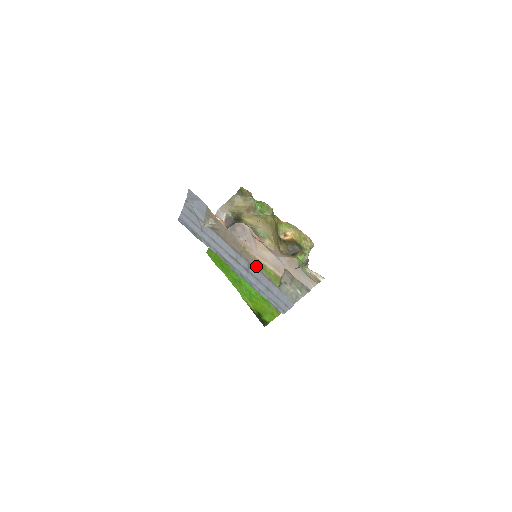
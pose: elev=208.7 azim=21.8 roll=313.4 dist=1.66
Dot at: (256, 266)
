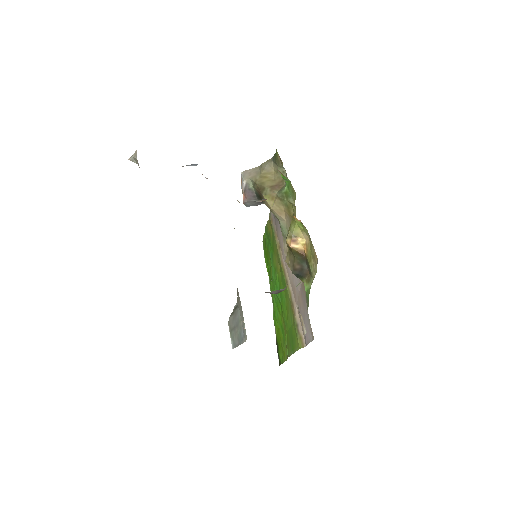
Dot at: occluded
